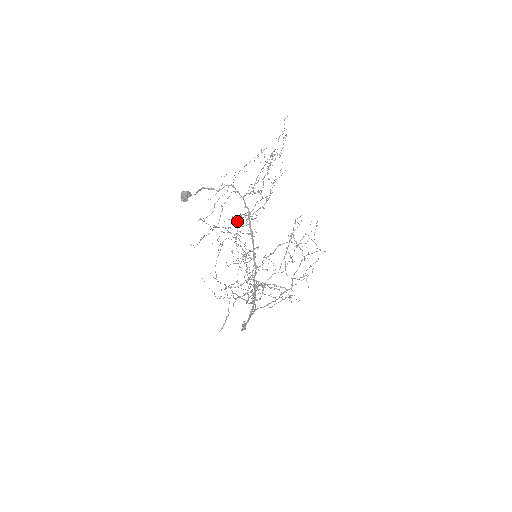
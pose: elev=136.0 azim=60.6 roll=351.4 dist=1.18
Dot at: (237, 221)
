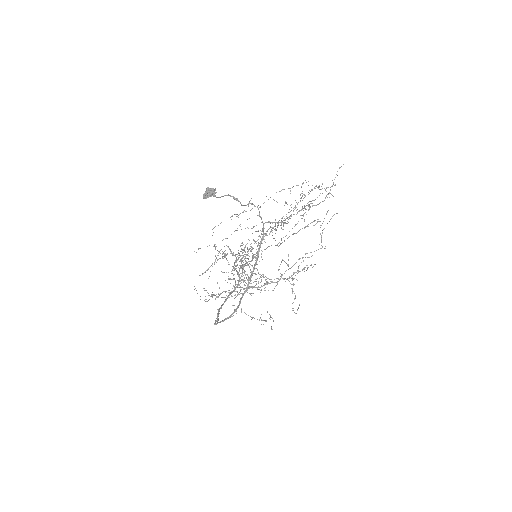
Dot at: (247, 248)
